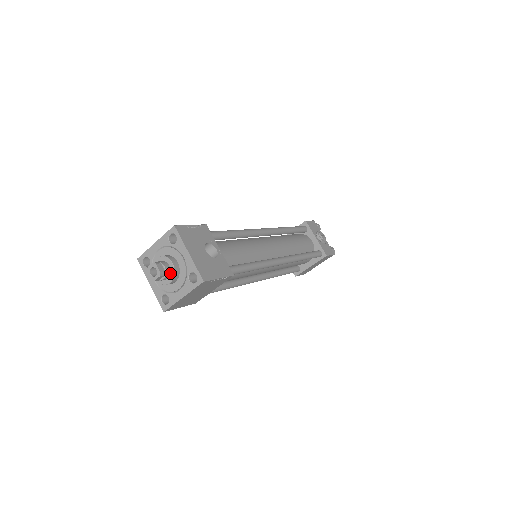
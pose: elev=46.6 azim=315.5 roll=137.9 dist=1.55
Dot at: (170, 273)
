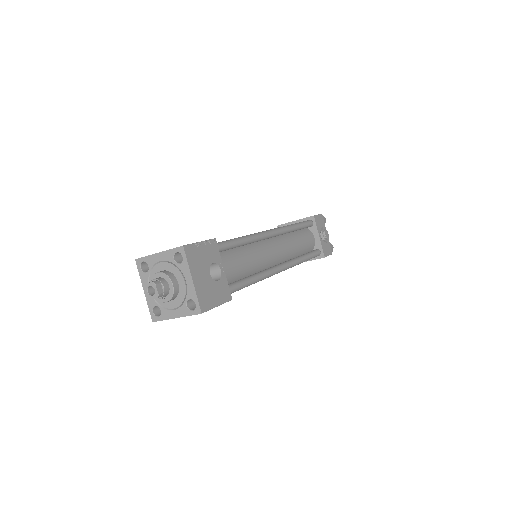
Dot at: (168, 293)
